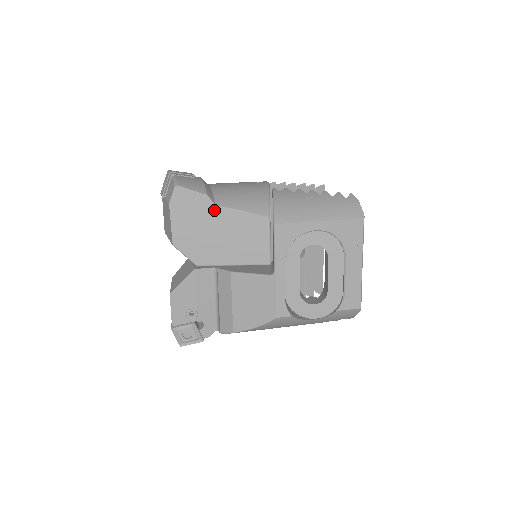
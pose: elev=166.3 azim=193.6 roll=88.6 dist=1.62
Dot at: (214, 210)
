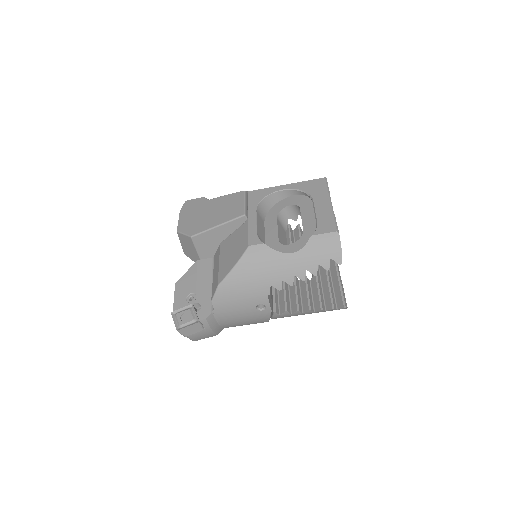
Dot at: (208, 202)
